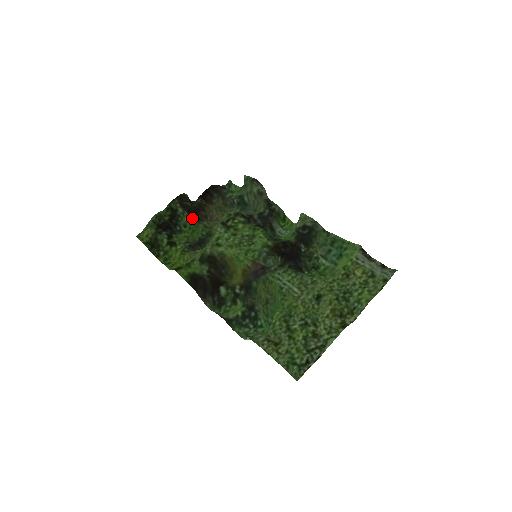
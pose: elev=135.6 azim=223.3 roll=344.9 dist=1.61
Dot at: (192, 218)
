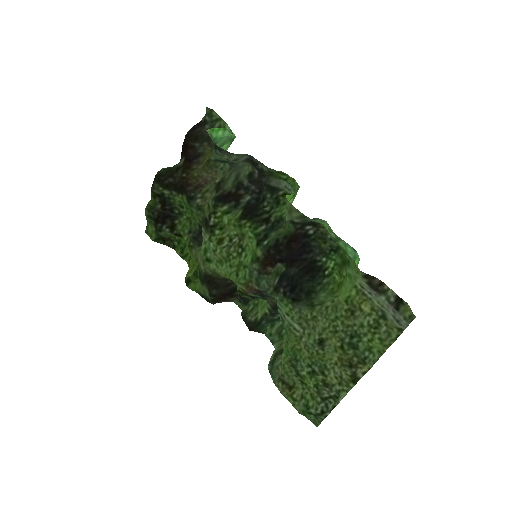
Dot at: (183, 197)
